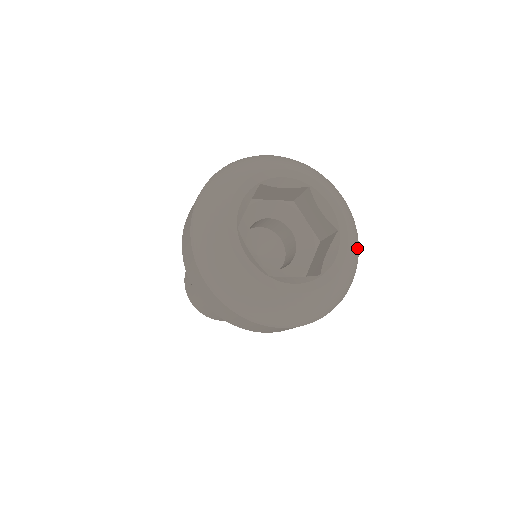
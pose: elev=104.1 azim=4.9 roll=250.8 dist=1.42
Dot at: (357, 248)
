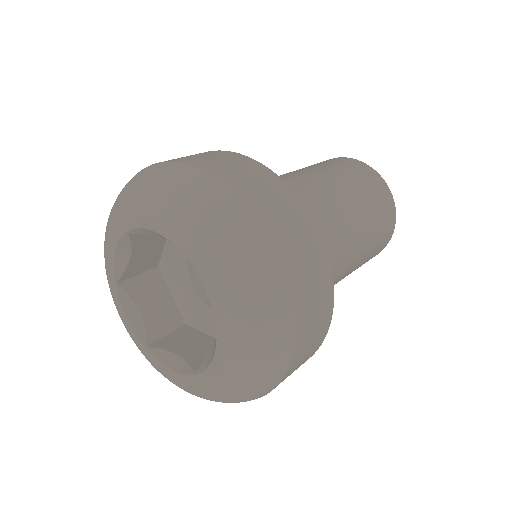
Dot at: (259, 356)
